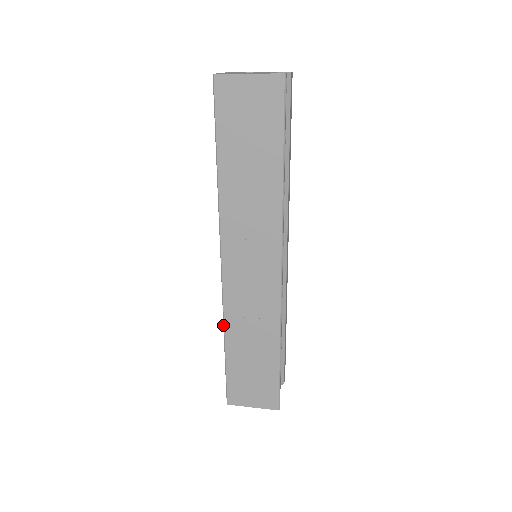
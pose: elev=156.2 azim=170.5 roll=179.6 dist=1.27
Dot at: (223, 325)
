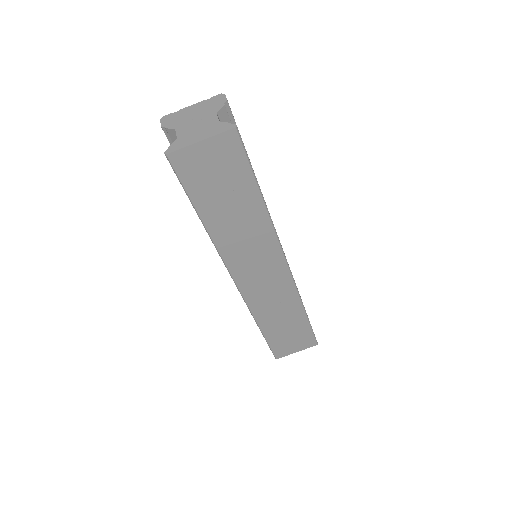
Dot at: occluded
